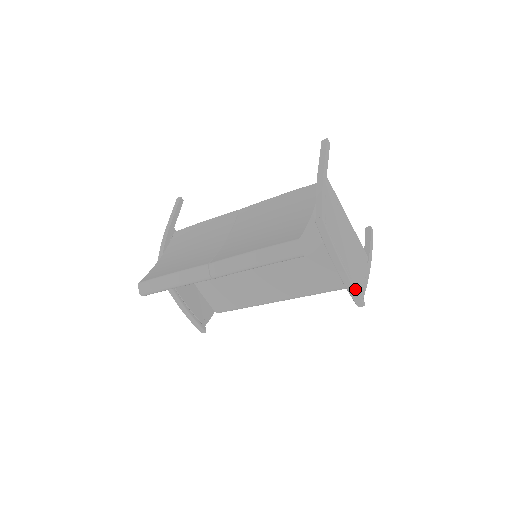
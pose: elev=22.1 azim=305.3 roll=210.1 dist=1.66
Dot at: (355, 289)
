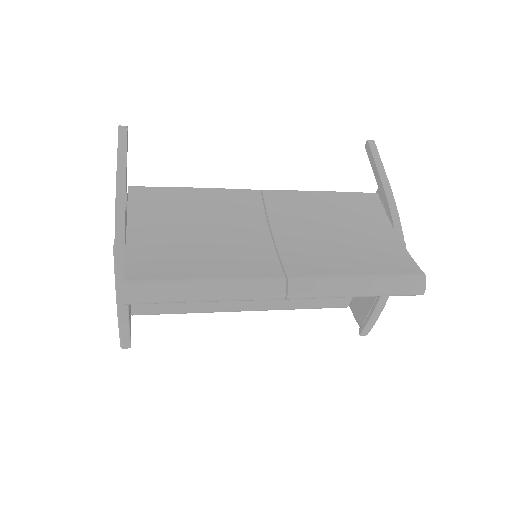
Dot at: occluded
